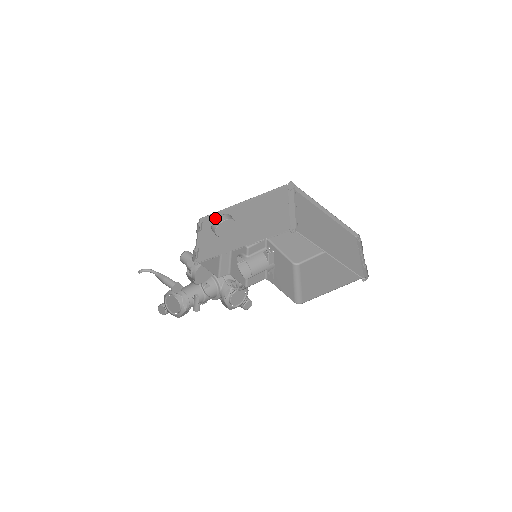
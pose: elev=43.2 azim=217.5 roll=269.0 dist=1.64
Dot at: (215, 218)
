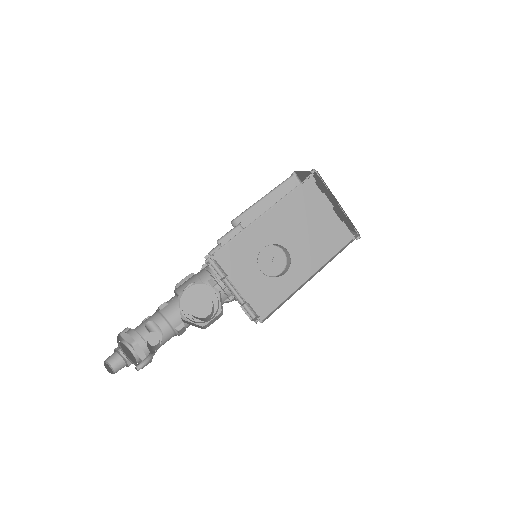
Dot at: (237, 248)
